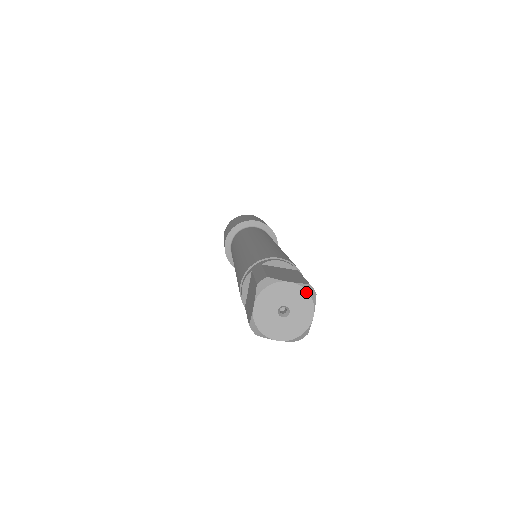
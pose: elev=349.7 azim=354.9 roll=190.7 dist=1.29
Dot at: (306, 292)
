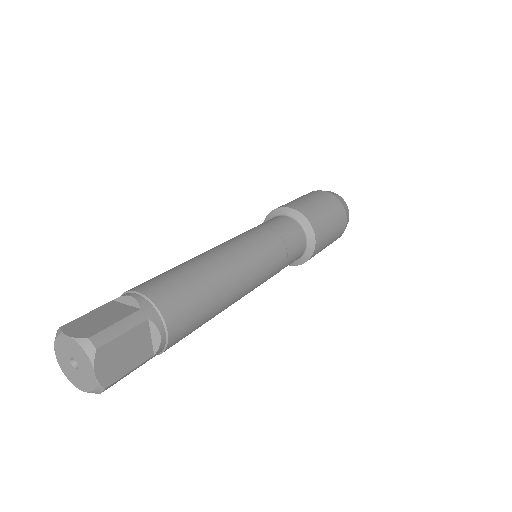
Dot at: (81, 348)
